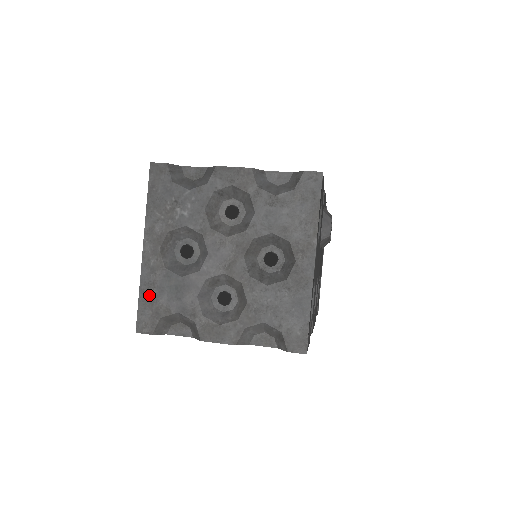
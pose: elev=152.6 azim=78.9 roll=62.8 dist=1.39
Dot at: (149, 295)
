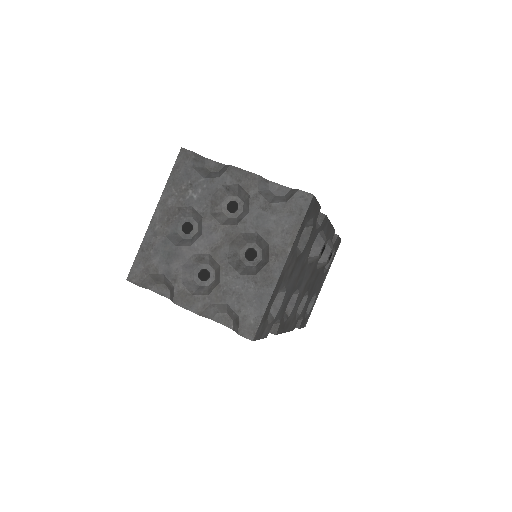
Dot at: (146, 253)
